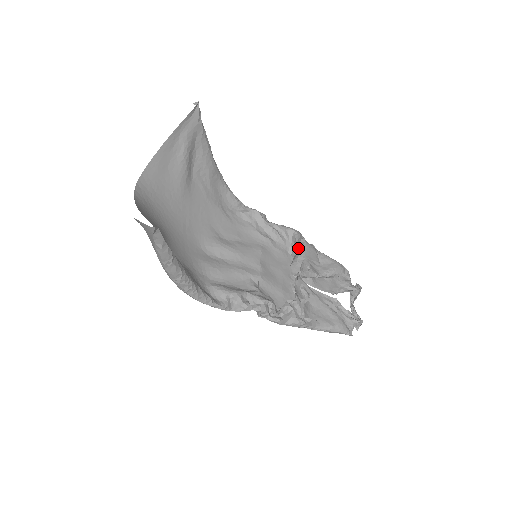
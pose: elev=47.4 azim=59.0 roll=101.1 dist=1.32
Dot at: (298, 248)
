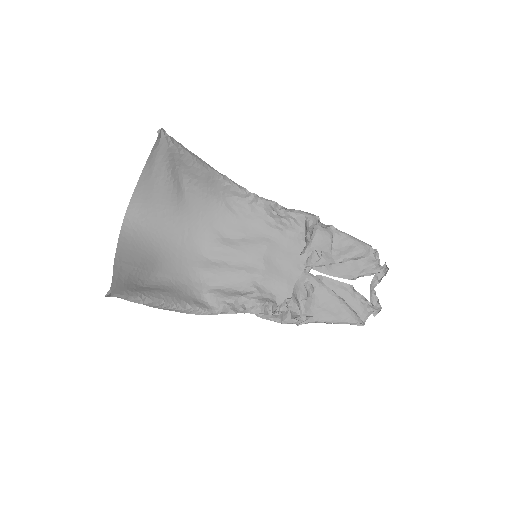
Dot at: (308, 238)
